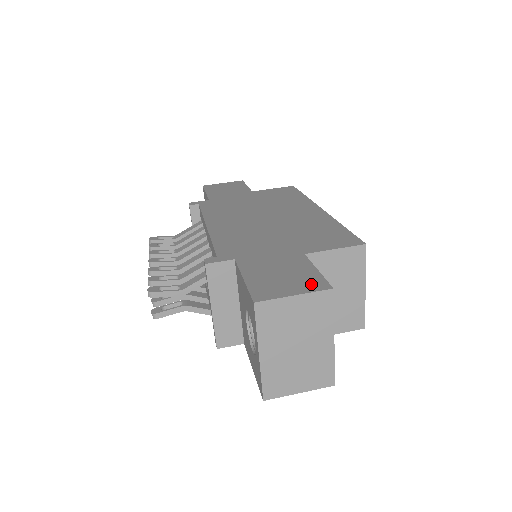
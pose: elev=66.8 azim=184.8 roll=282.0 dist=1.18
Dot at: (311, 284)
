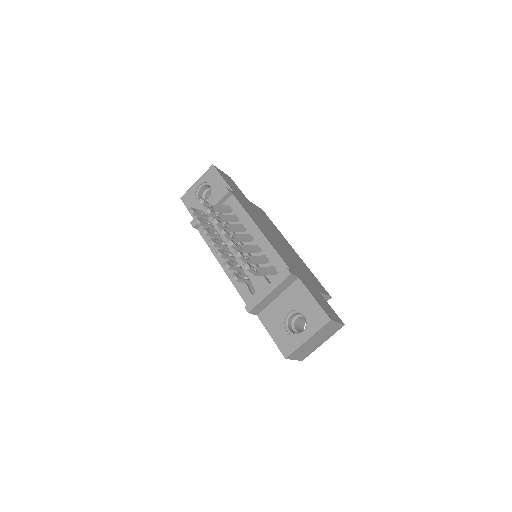
Dot at: (337, 318)
